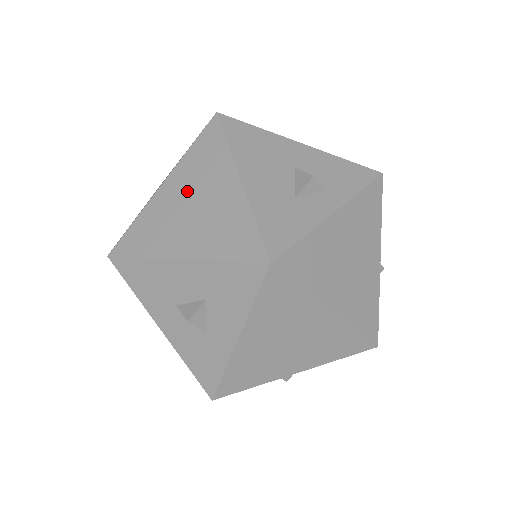
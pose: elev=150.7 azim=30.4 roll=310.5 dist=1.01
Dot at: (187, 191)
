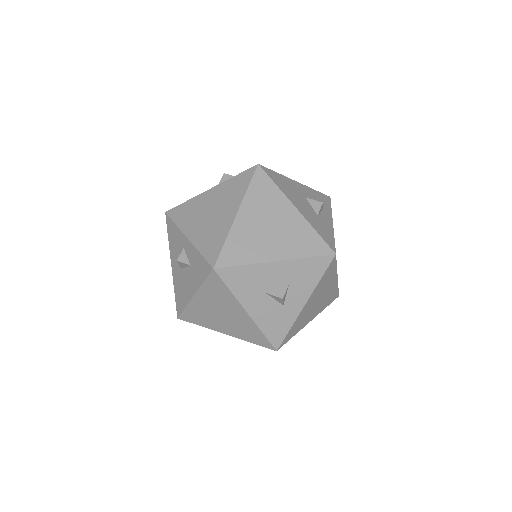
Dot at: (260, 217)
